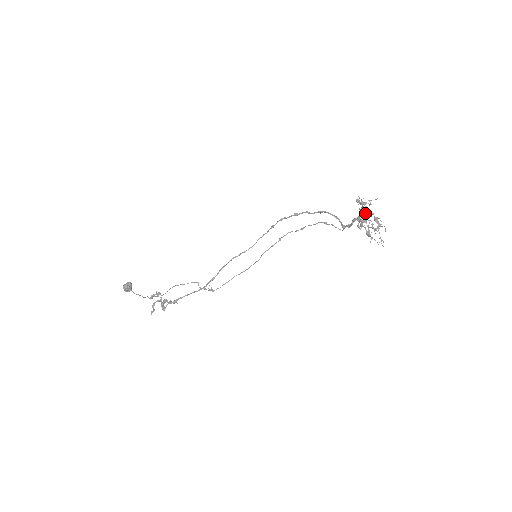
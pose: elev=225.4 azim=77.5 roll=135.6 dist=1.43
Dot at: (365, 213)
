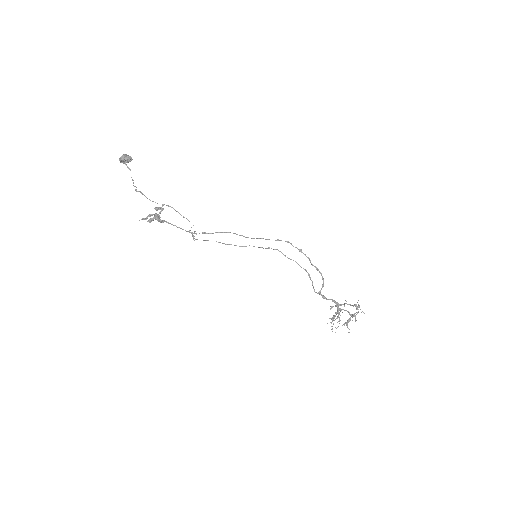
Dot at: occluded
